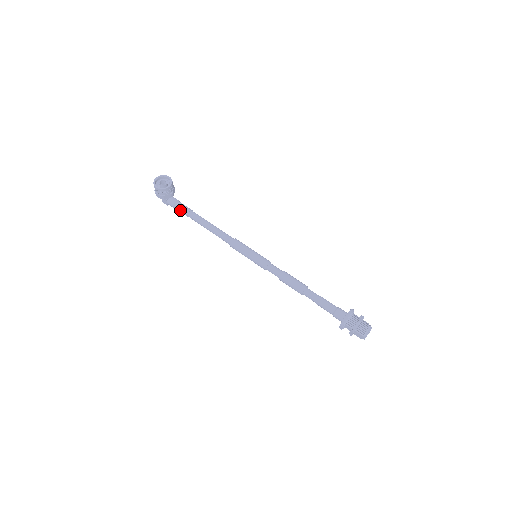
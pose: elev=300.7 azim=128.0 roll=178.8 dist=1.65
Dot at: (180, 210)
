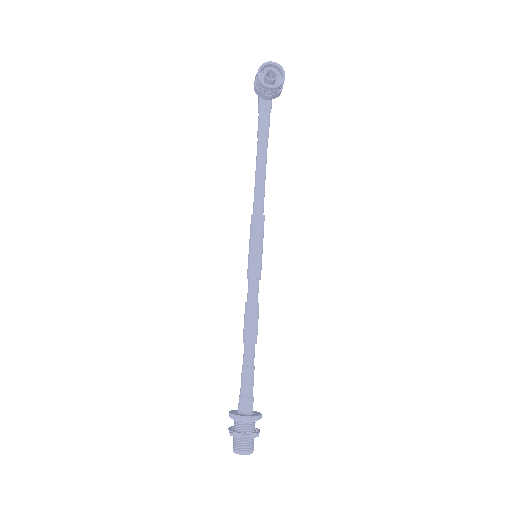
Dot at: (259, 122)
